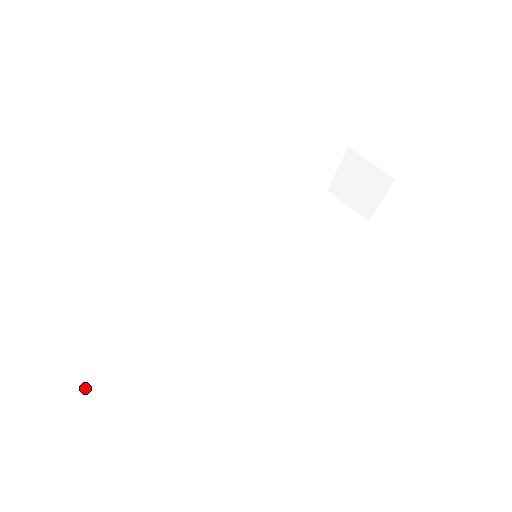
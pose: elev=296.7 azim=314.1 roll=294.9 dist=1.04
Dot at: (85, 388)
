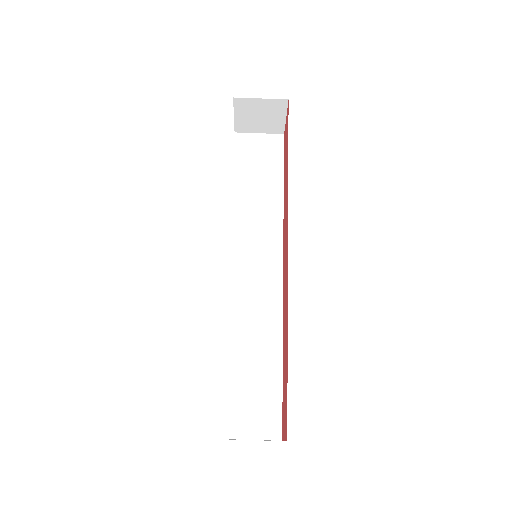
Dot at: (247, 426)
